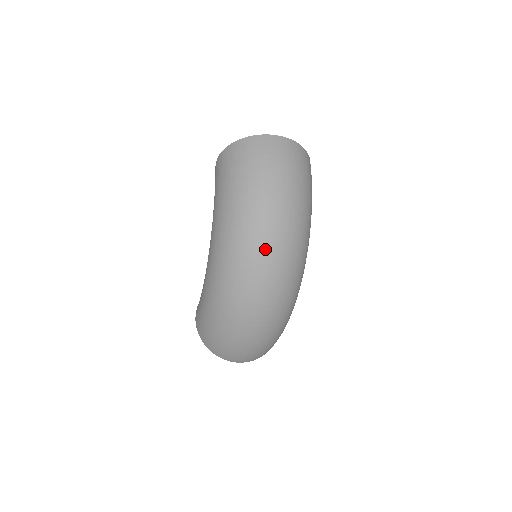
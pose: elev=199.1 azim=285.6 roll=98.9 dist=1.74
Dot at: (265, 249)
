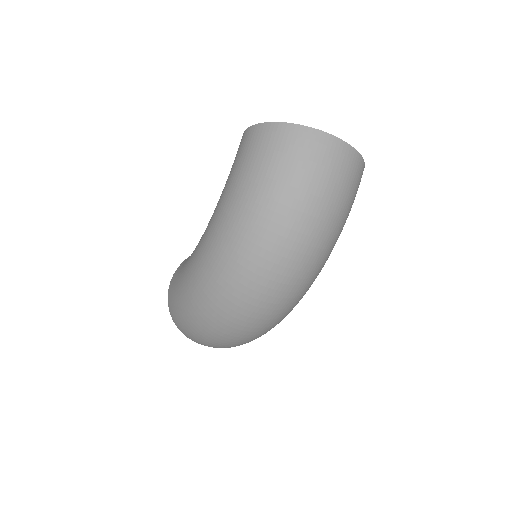
Dot at: (264, 278)
